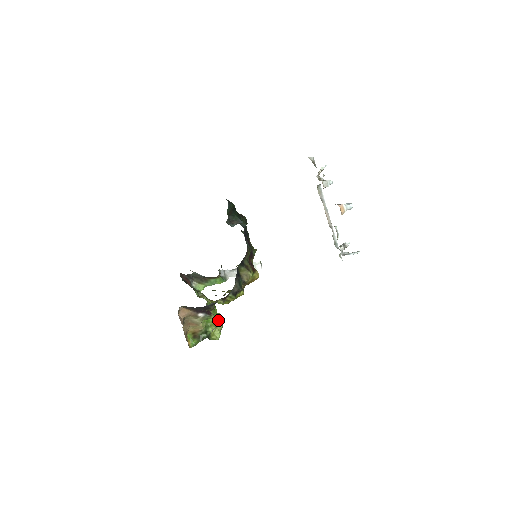
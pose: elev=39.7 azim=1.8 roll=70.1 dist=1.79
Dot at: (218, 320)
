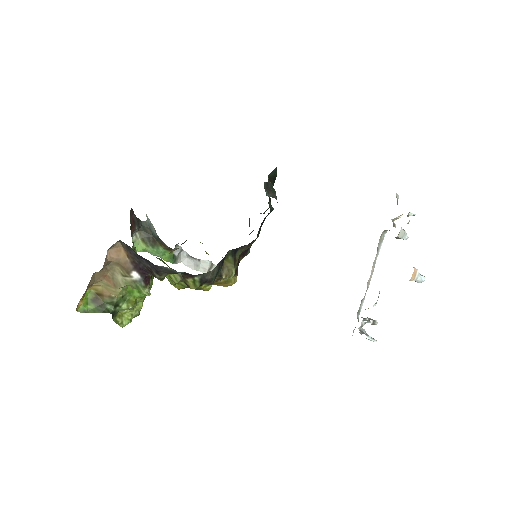
Dot at: (141, 301)
